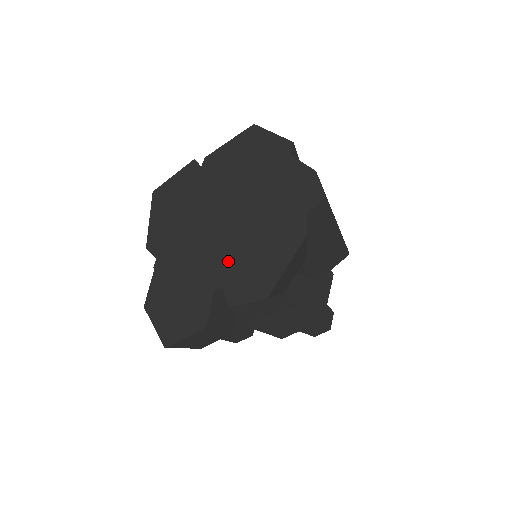
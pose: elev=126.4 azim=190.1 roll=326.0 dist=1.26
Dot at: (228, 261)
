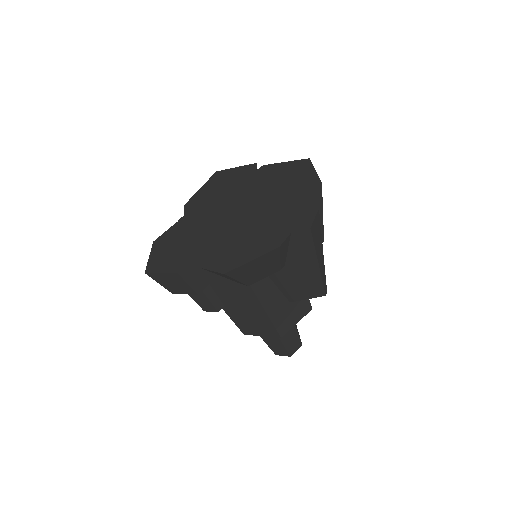
Dot at: (222, 239)
